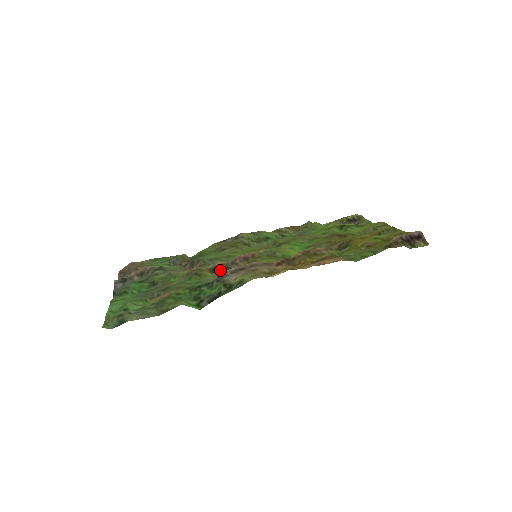
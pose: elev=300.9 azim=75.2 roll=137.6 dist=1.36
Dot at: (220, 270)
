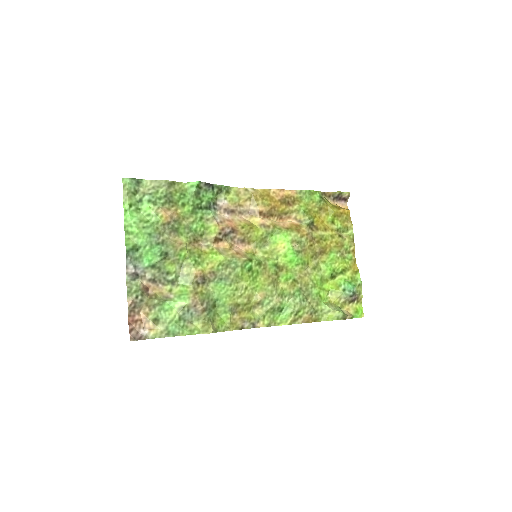
Dot at: (221, 236)
